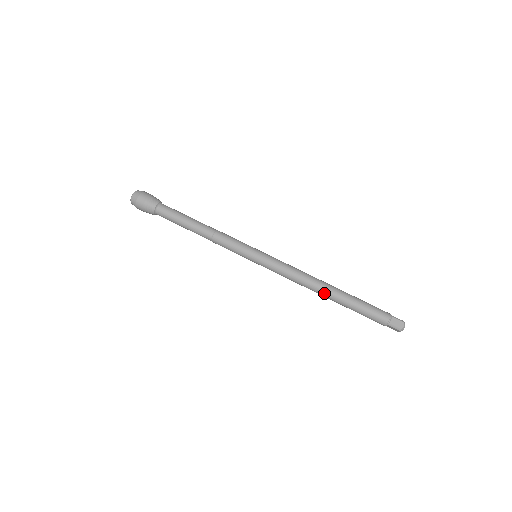
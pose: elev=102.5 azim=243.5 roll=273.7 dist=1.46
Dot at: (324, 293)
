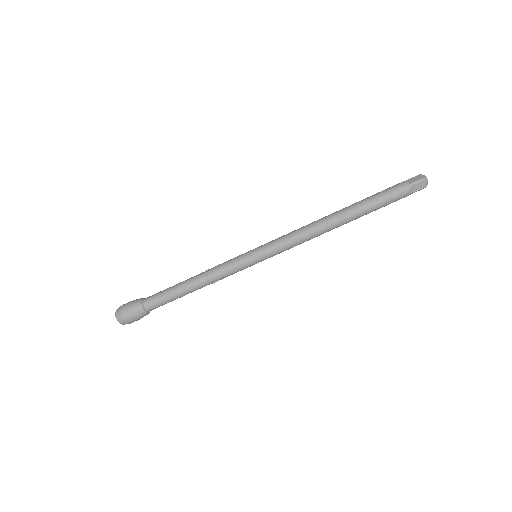
Dot at: occluded
